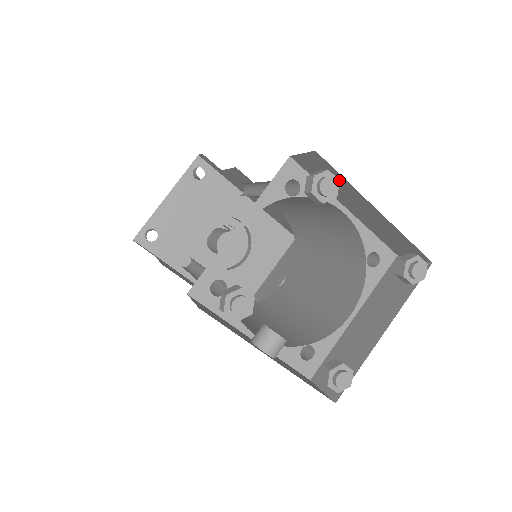
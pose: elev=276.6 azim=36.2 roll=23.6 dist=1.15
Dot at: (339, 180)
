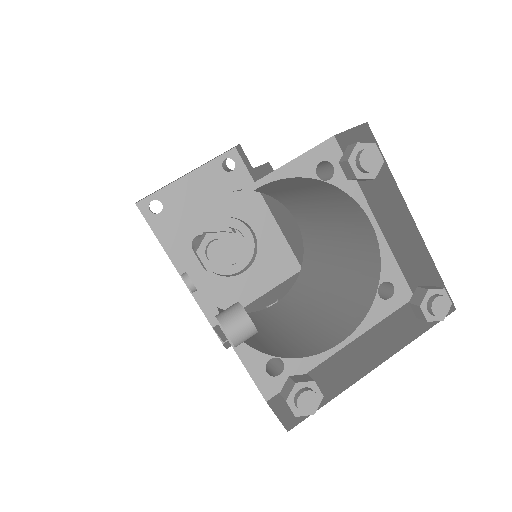
Dot at: occluded
